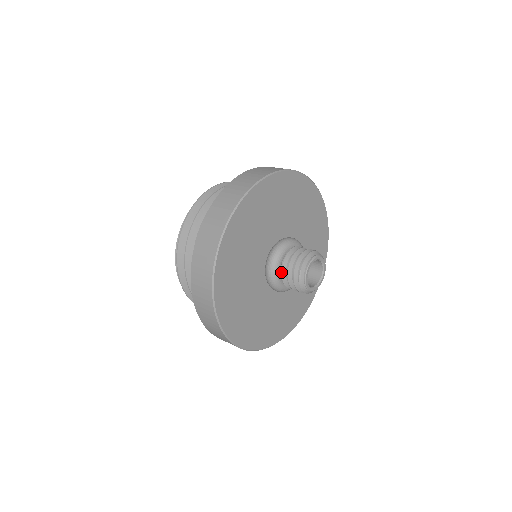
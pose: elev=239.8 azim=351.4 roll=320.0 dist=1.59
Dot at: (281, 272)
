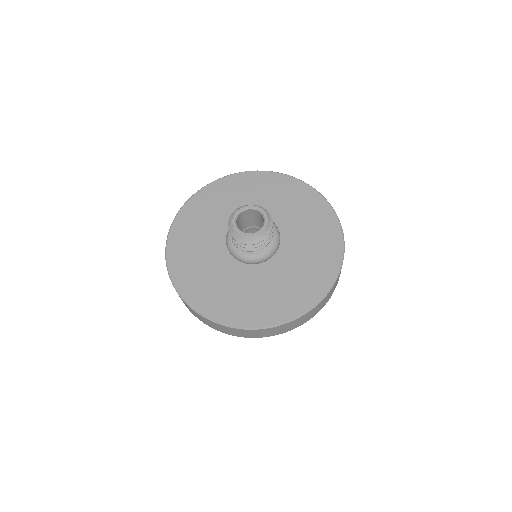
Dot at: occluded
